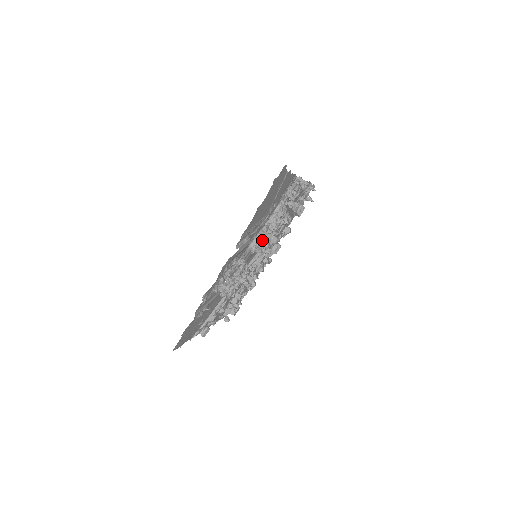
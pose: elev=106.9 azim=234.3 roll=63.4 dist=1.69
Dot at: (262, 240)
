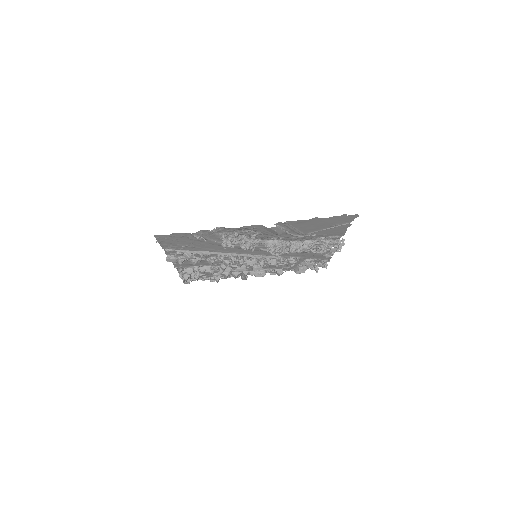
Dot at: (282, 245)
